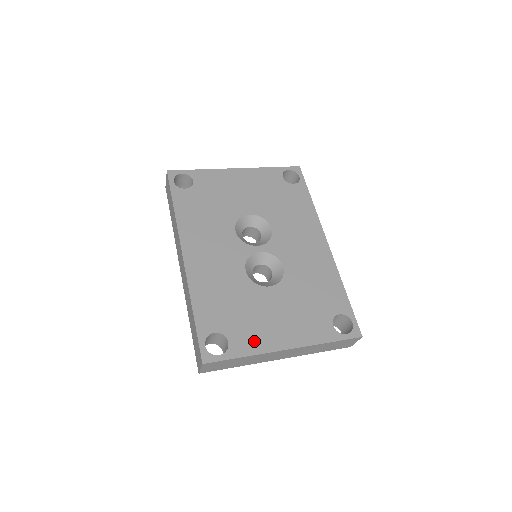
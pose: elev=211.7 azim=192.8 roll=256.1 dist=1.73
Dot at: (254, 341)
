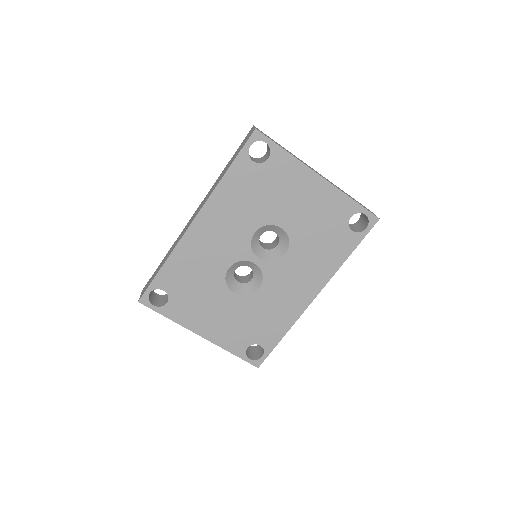
Dot at: (184, 315)
